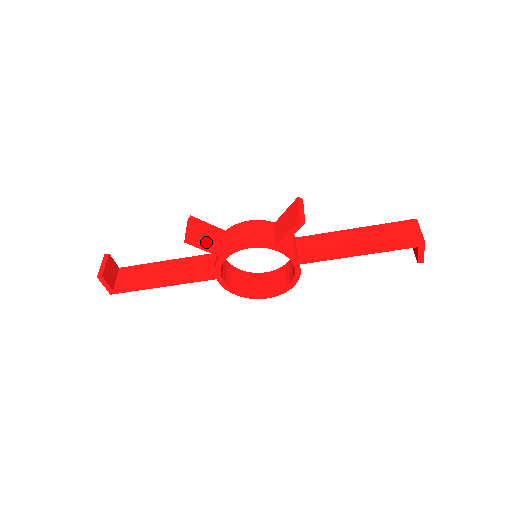
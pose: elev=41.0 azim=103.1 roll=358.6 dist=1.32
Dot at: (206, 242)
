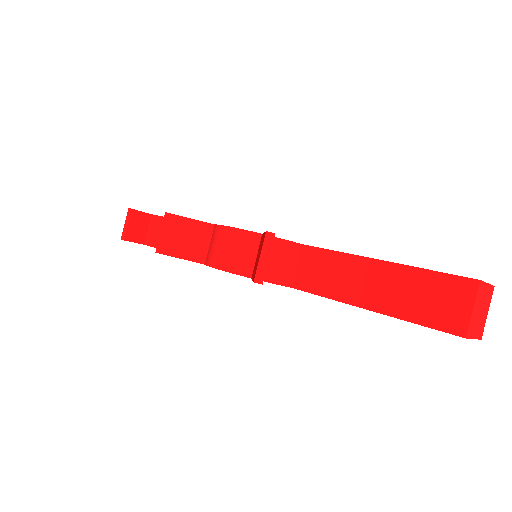
Dot at: (182, 251)
